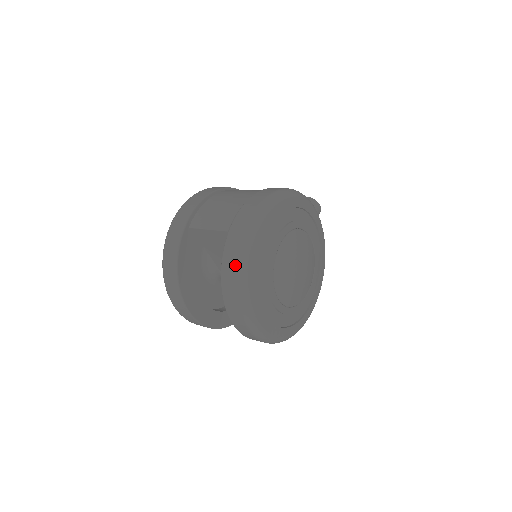
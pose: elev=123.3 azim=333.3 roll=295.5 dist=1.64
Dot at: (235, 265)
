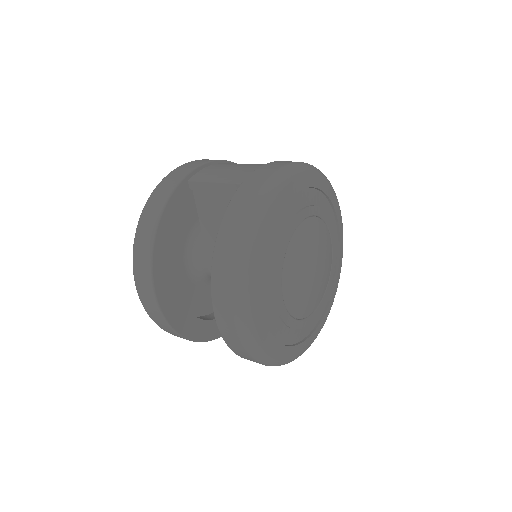
Dot at: (243, 217)
